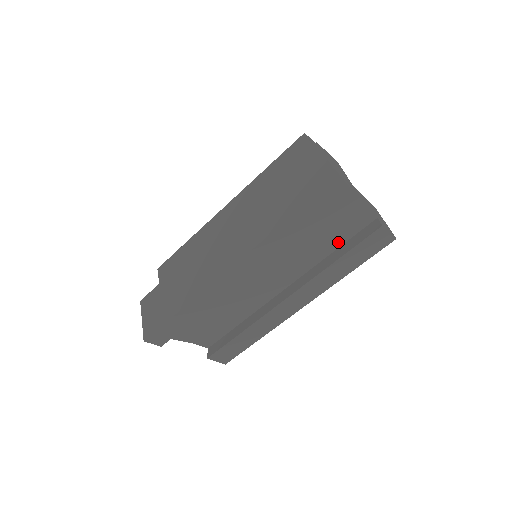
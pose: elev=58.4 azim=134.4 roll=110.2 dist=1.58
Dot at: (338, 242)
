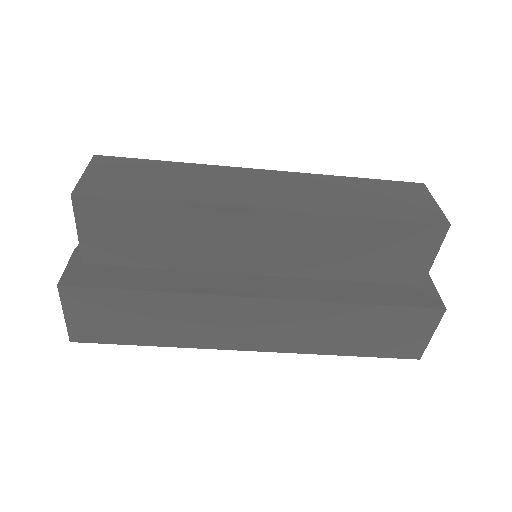
Dot at: occluded
